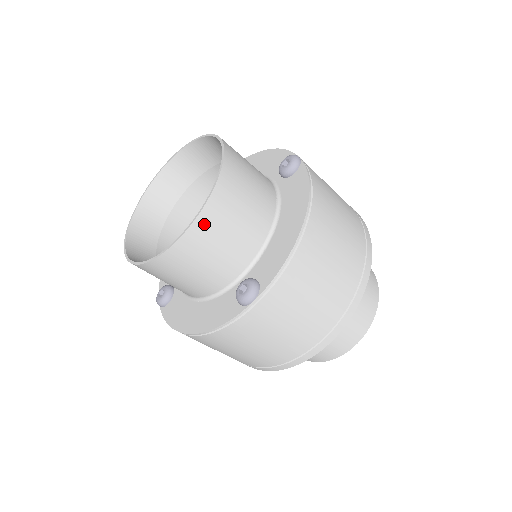
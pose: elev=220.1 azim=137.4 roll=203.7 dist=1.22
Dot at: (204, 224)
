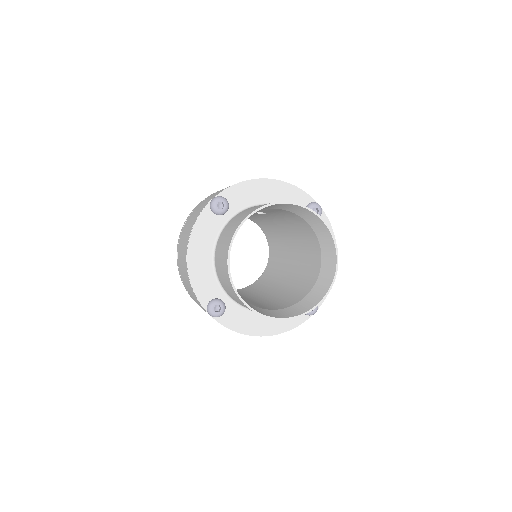
Dot at: (327, 289)
